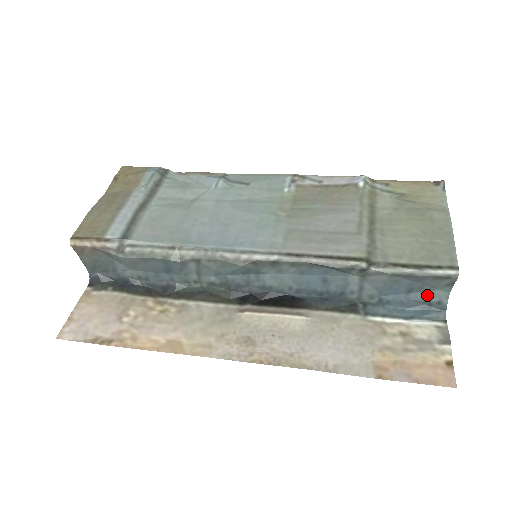
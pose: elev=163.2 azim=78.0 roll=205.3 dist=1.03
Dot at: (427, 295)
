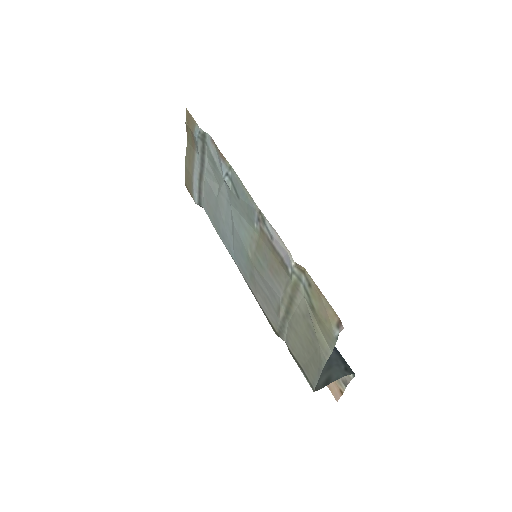
Dot at: (336, 362)
